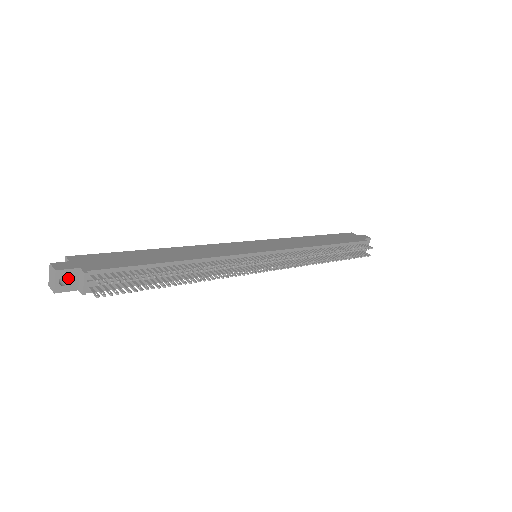
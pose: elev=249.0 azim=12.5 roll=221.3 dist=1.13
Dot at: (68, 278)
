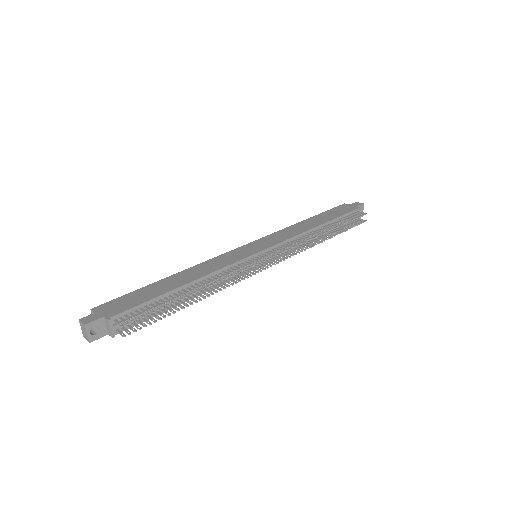
Dot at: (97, 327)
